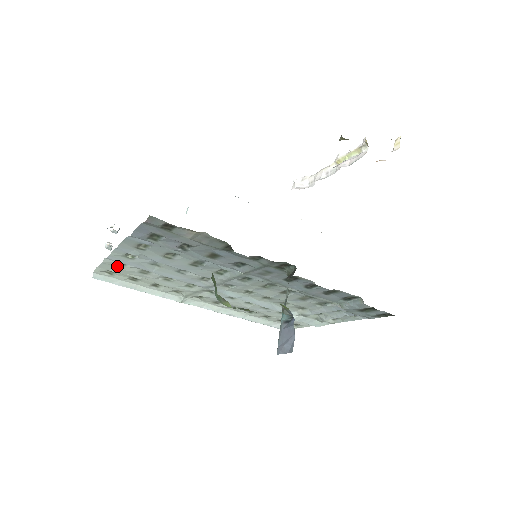
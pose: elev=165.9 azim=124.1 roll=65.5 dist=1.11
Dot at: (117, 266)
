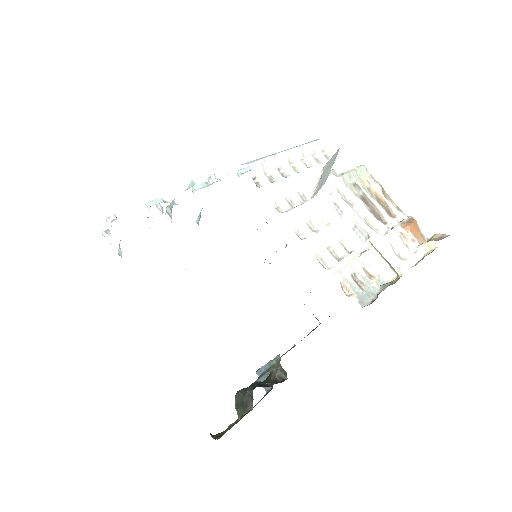
Dot at: occluded
